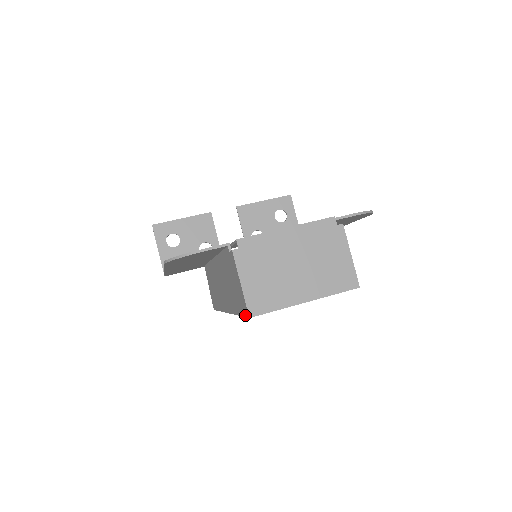
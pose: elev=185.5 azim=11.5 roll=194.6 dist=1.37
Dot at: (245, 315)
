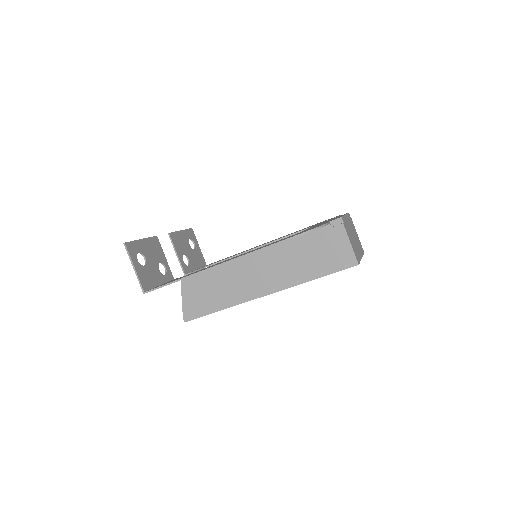
Dot at: (347, 267)
